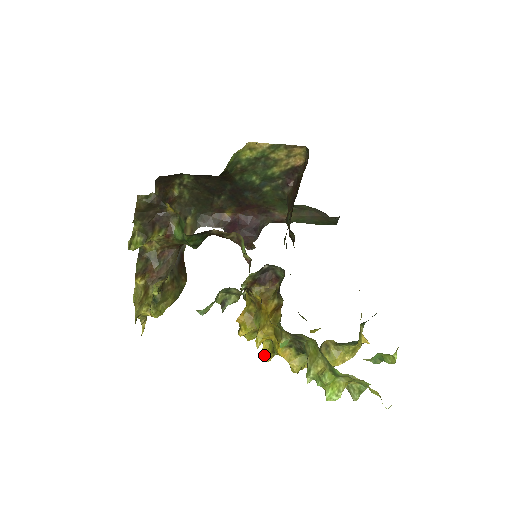
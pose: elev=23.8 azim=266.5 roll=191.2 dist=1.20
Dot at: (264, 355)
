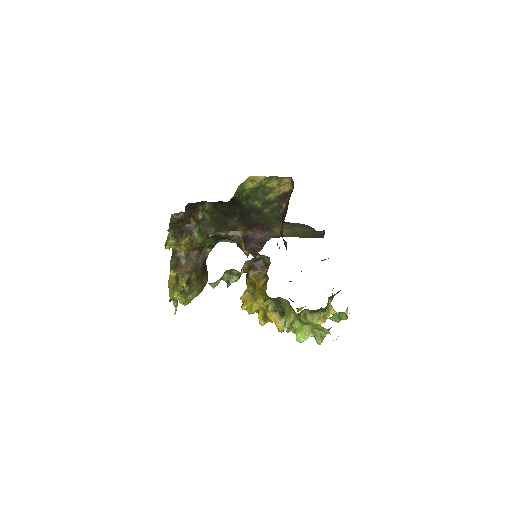
Dot at: (259, 321)
